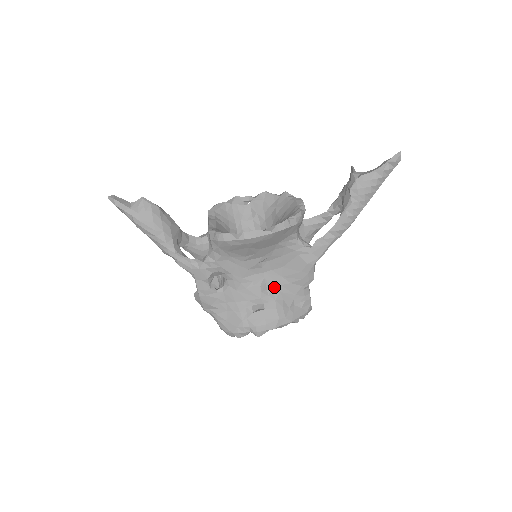
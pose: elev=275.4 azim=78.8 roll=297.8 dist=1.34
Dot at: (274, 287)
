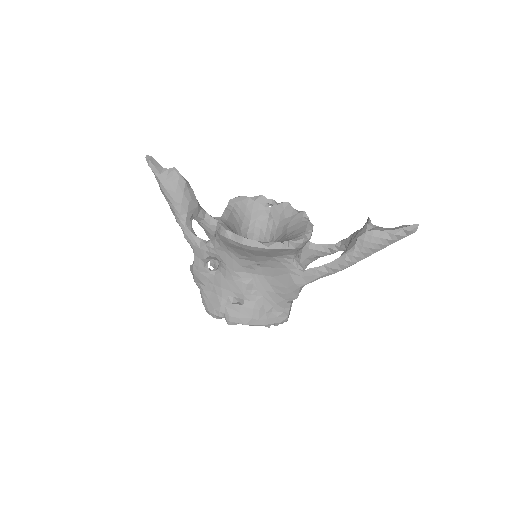
Dot at: (259, 290)
